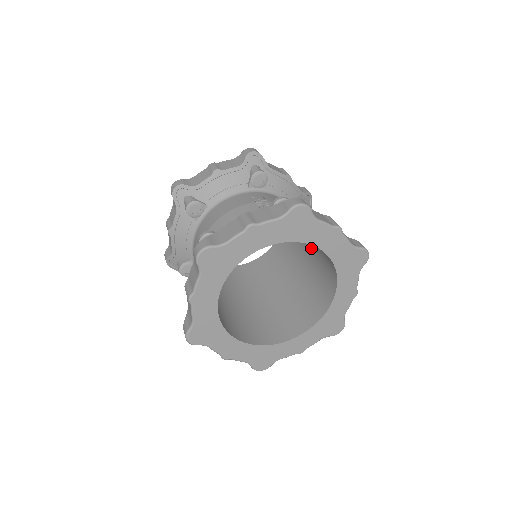
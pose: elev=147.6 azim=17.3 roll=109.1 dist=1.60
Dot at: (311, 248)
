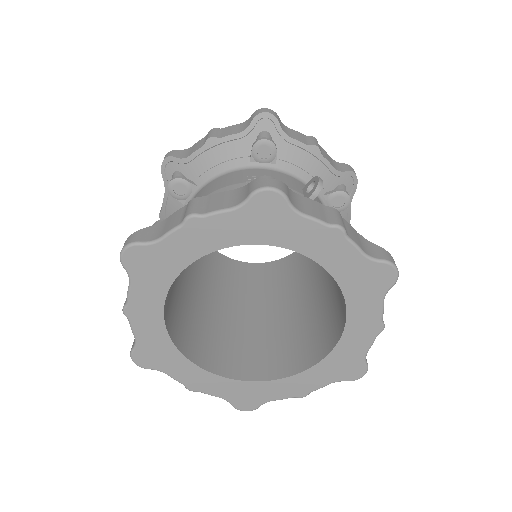
Dot at: occluded
